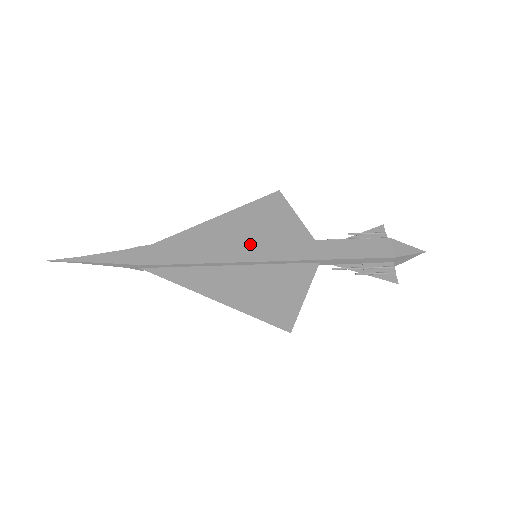
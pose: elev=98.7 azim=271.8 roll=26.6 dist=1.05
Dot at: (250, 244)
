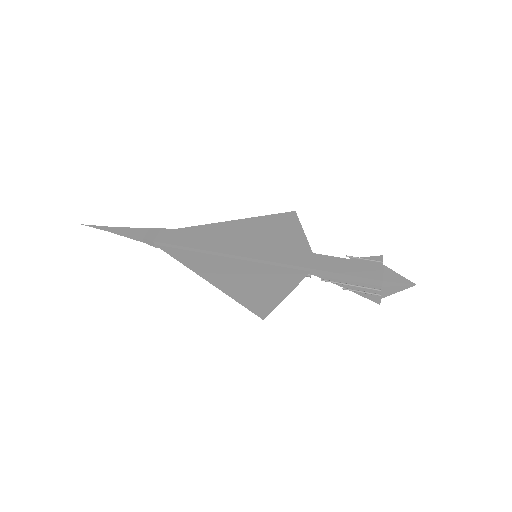
Dot at: (253, 244)
